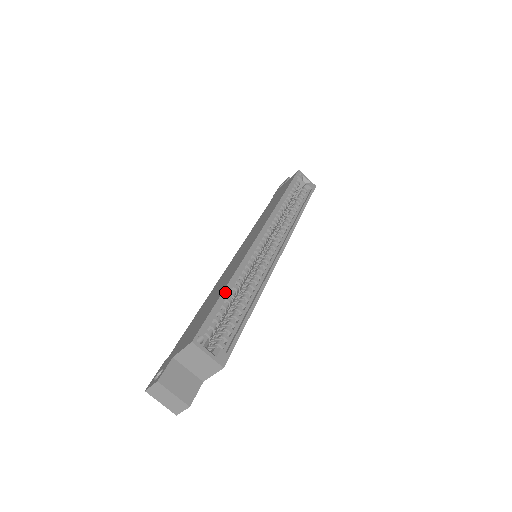
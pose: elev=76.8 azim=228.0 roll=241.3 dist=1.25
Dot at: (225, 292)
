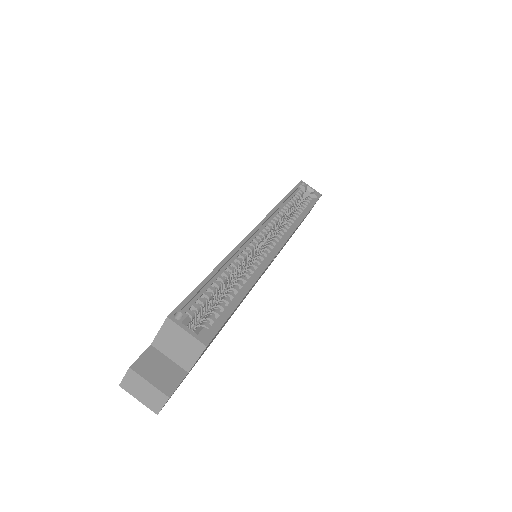
Dot at: (212, 274)
